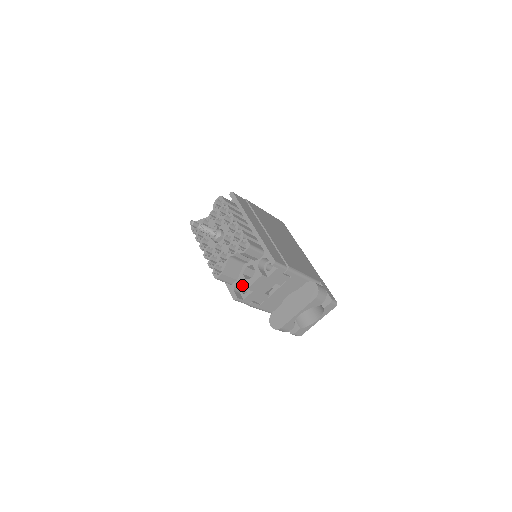
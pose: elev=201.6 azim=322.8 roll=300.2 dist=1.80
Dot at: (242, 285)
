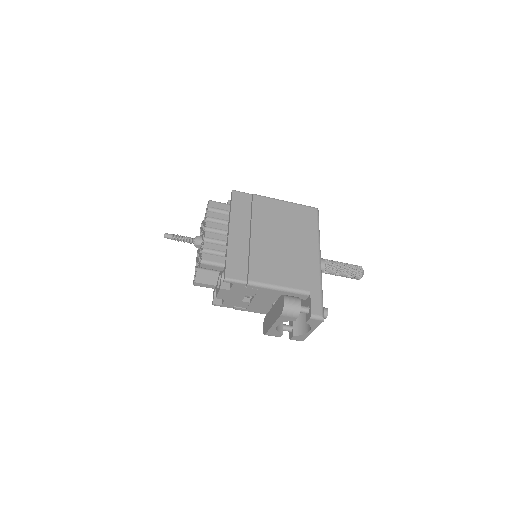
Dot at: occluded
